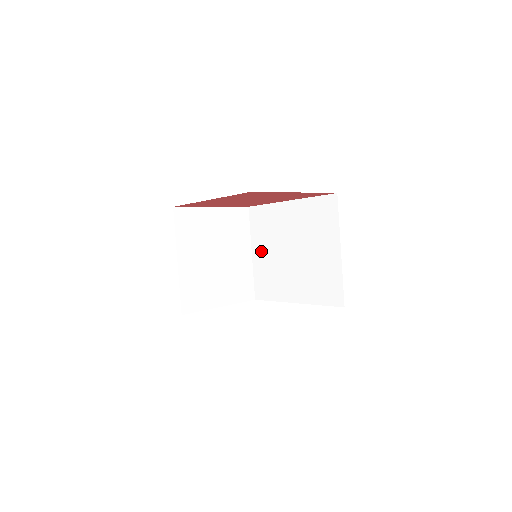
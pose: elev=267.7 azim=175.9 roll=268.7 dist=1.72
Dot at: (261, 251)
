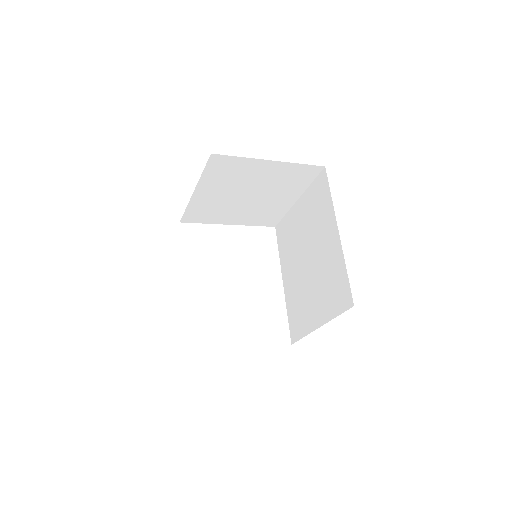
Dot at: (301, 213)
